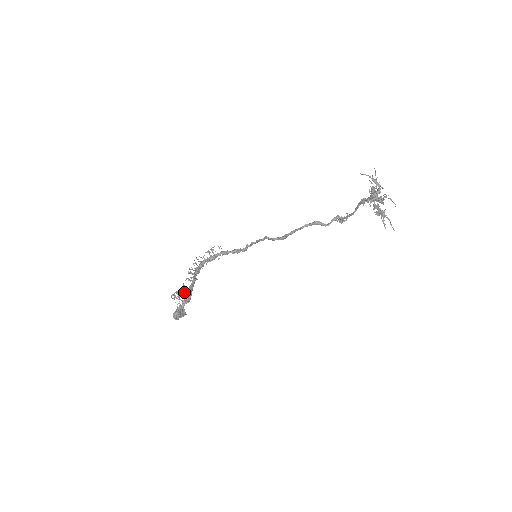
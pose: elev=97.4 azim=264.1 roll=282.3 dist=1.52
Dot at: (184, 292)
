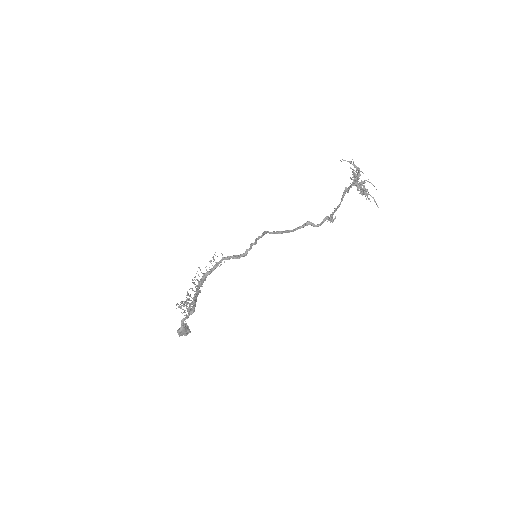
Dot at: (188, 300)
